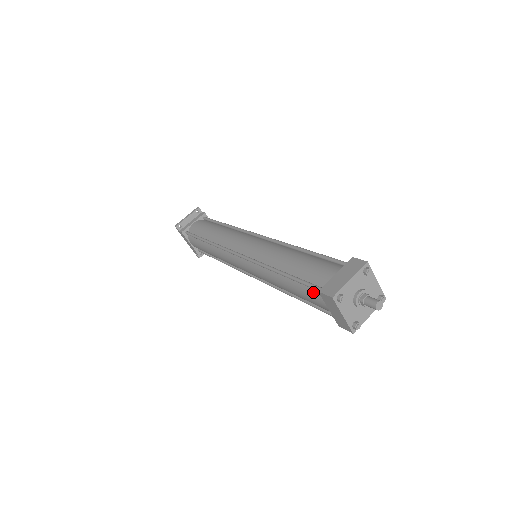
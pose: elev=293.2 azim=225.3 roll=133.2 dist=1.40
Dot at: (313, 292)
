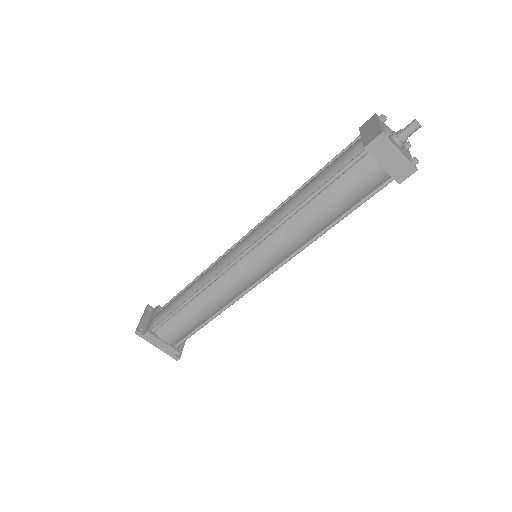
Dot at: (354, 171)
